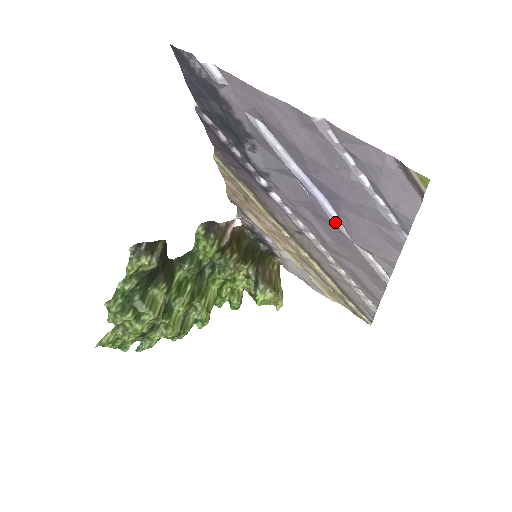
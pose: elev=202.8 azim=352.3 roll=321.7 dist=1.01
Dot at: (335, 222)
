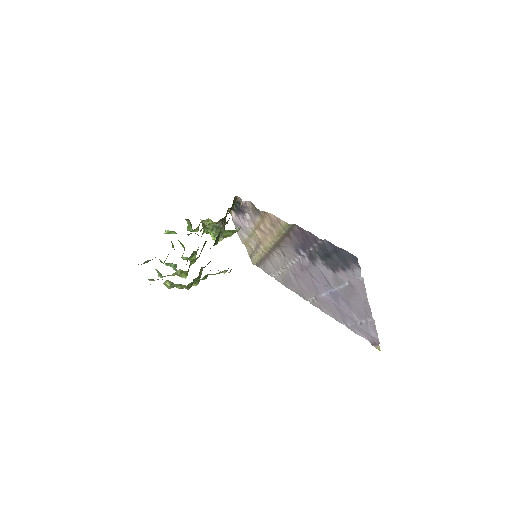
Dot at: (320, 294)
